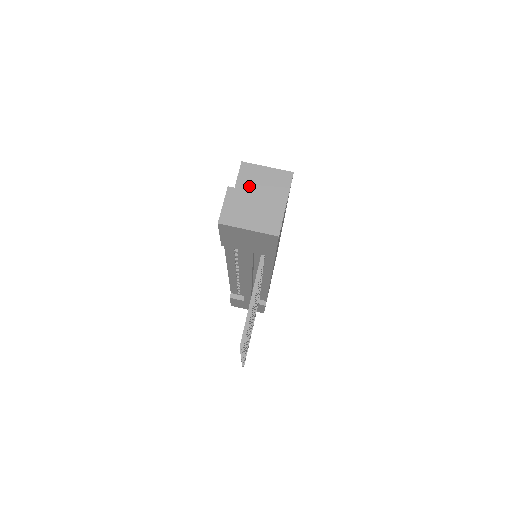
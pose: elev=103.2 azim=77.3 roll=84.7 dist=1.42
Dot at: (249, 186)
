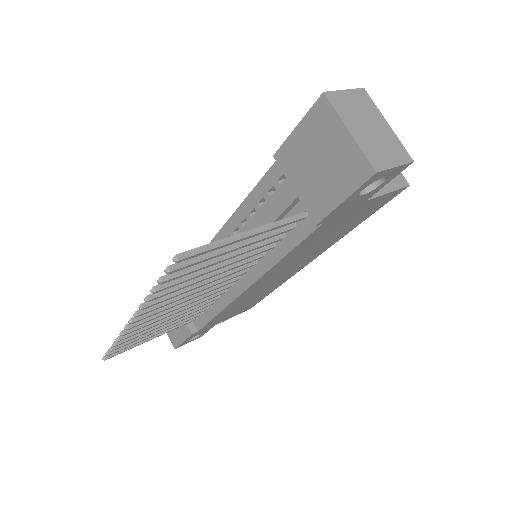
Dot at: occluded
